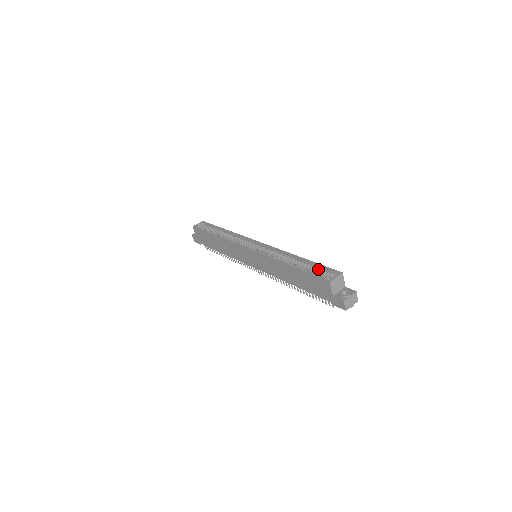
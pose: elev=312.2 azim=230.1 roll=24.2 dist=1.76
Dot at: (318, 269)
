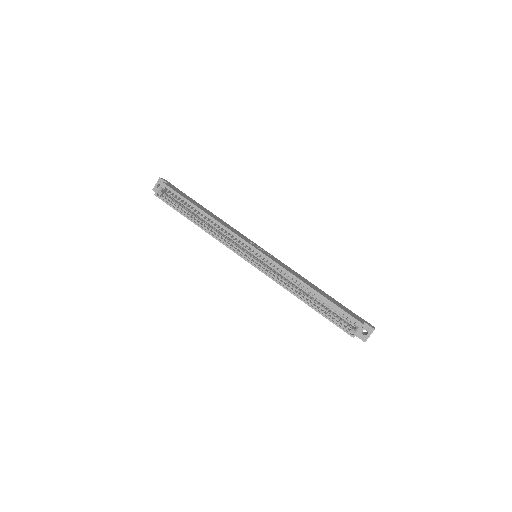
Dot at: occluded
